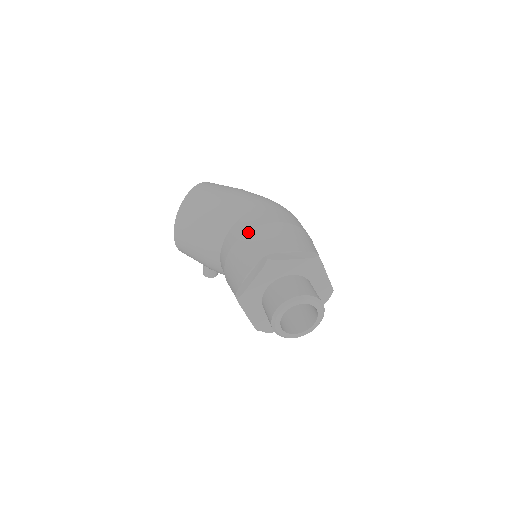
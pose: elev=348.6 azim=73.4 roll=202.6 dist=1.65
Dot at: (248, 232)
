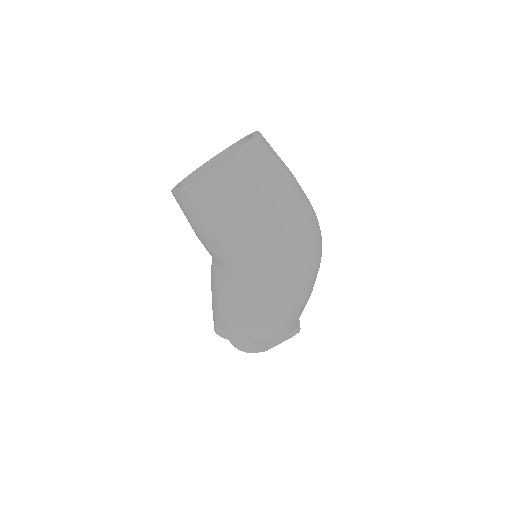
Dot at: (216, 292)
